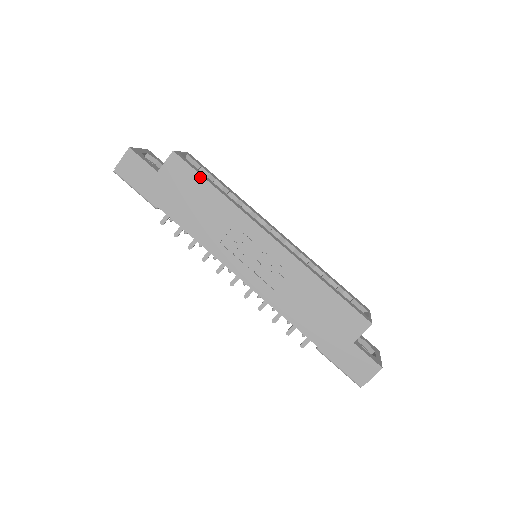
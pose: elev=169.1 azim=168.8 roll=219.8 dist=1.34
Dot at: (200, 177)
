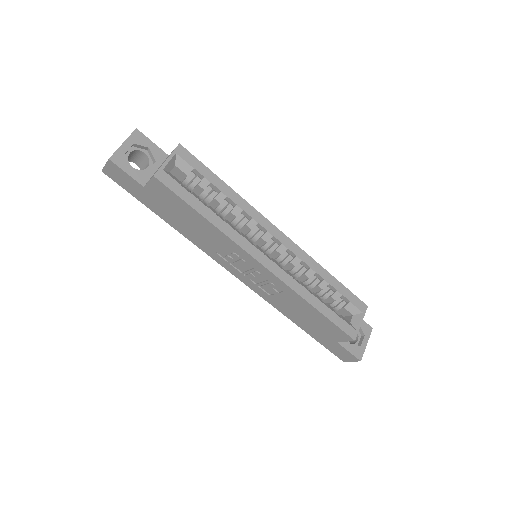
Dot at: (186, 204)
